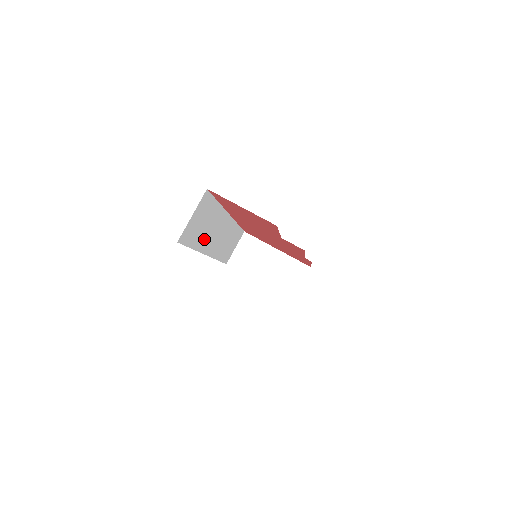
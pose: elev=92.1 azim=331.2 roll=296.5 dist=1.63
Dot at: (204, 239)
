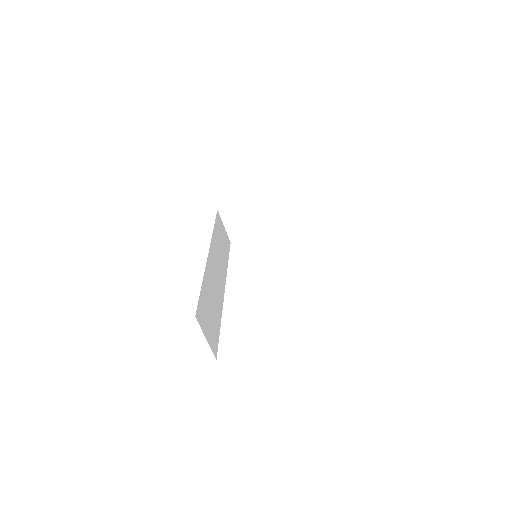
Dot at: (217, 303)
